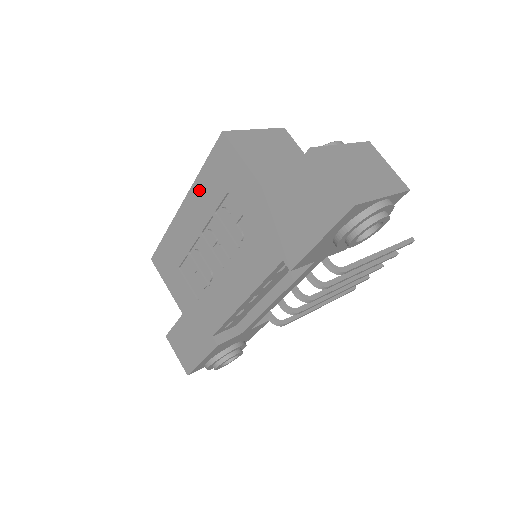
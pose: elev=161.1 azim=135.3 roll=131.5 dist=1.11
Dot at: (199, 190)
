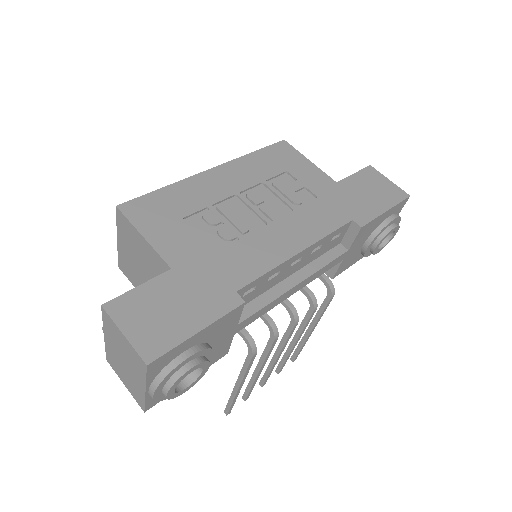
Dot at: (245, 163)
